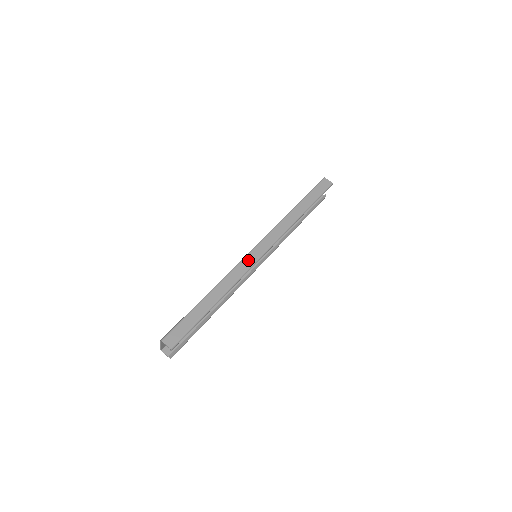
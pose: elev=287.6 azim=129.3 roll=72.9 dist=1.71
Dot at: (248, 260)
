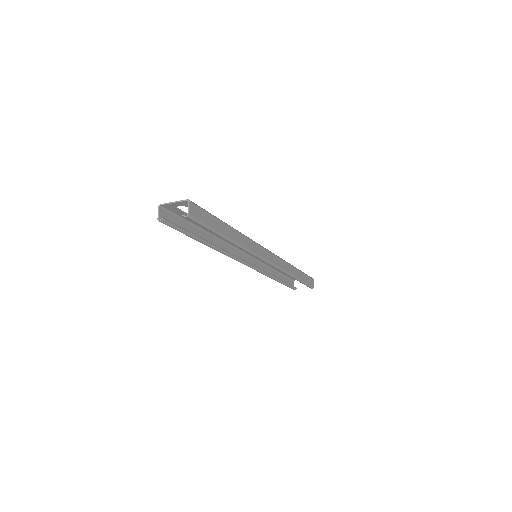
Dot at: (261, 250)
